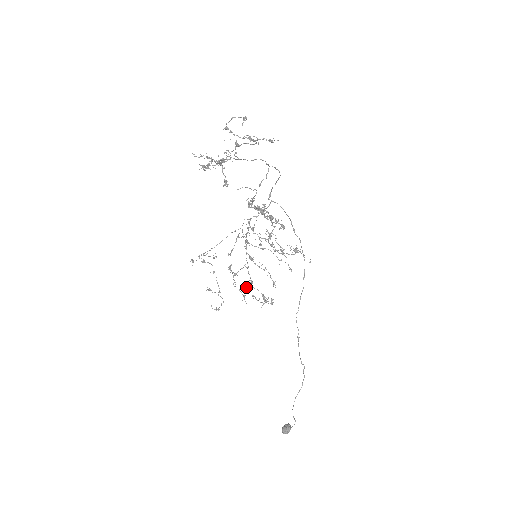
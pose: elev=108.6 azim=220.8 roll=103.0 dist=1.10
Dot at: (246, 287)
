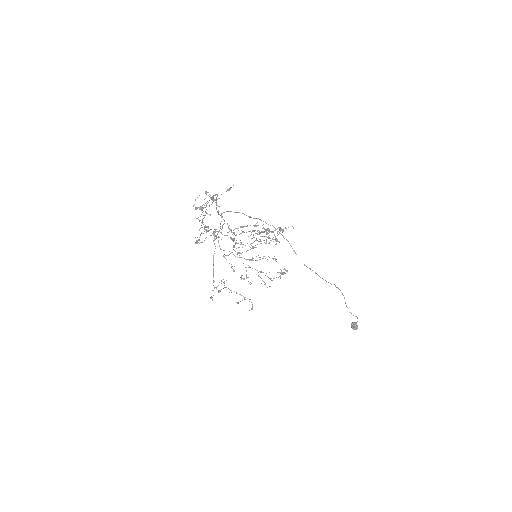
Dot at: occluded
